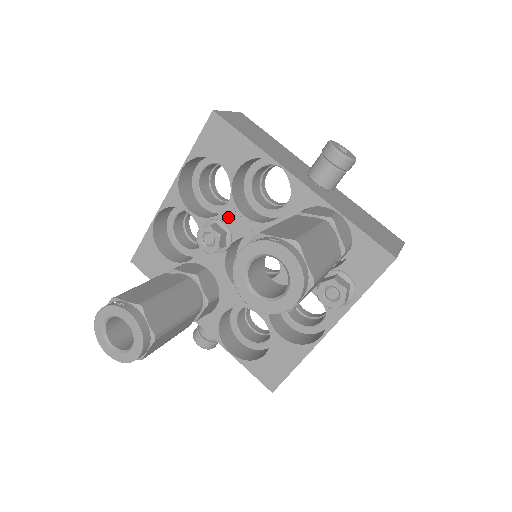
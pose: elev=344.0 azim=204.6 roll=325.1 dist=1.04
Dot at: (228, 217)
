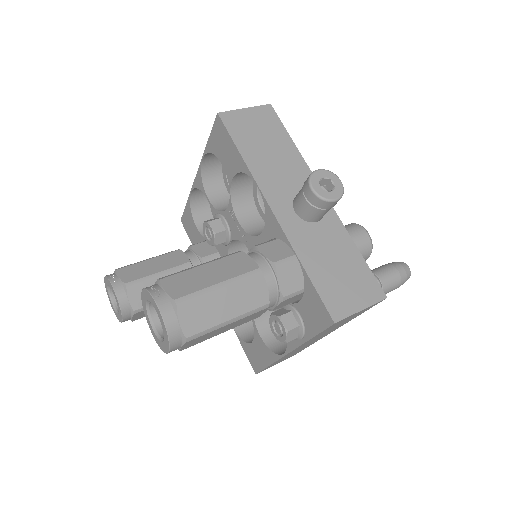
Dot at: (229, 217)
